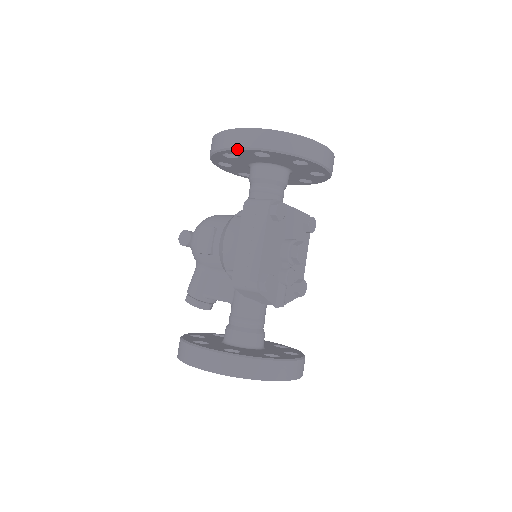
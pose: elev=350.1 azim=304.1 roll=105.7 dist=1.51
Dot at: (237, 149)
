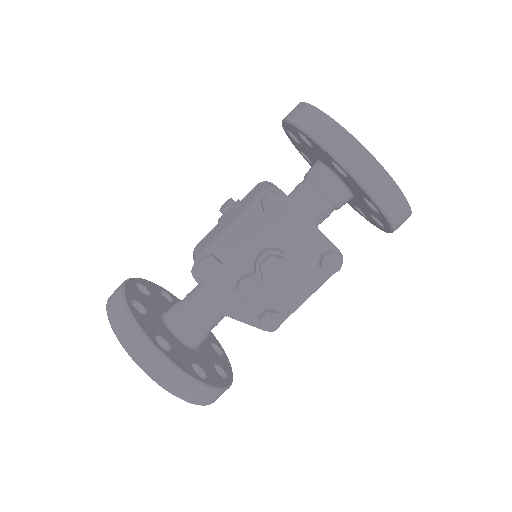
Dot at: (285, 122)
